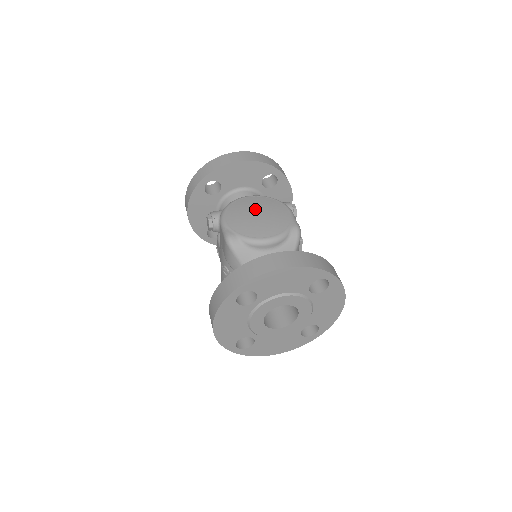
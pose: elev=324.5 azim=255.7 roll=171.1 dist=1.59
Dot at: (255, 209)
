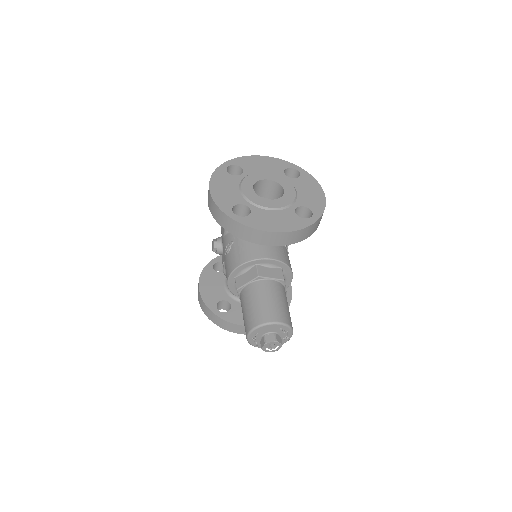
Dot at: occluded
